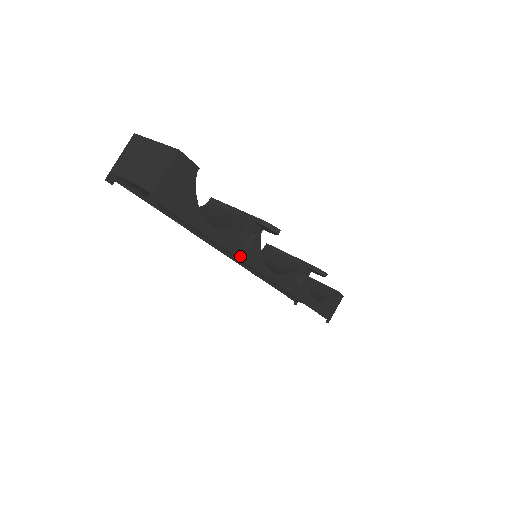
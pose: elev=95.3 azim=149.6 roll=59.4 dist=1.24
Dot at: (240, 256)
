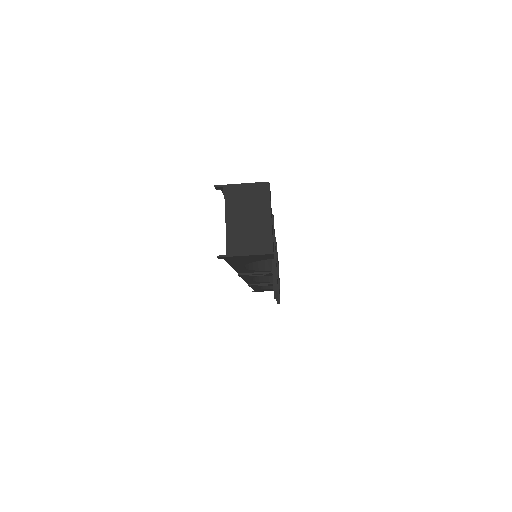
Dot at: (241, 276)
